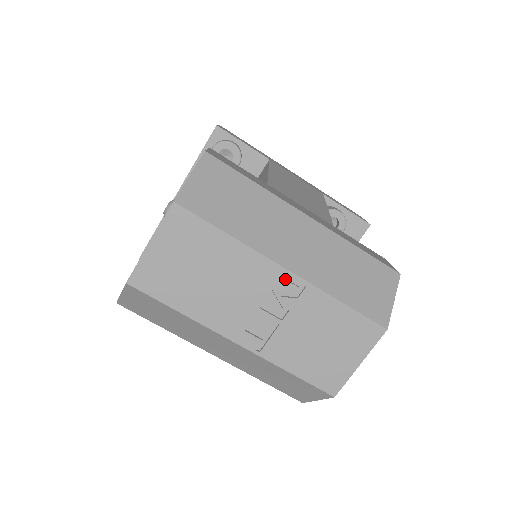
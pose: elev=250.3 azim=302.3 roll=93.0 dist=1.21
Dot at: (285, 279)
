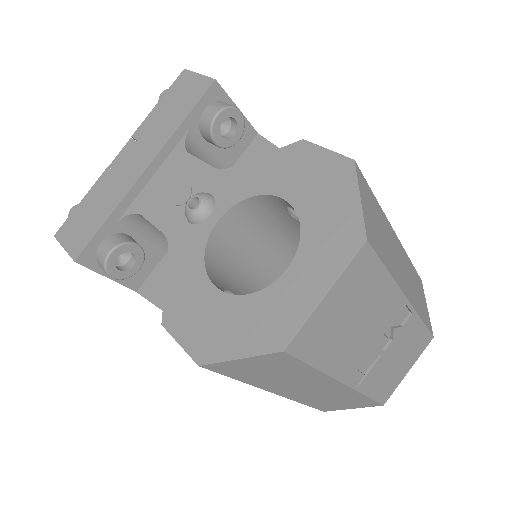
Dot at: (403, 310)
